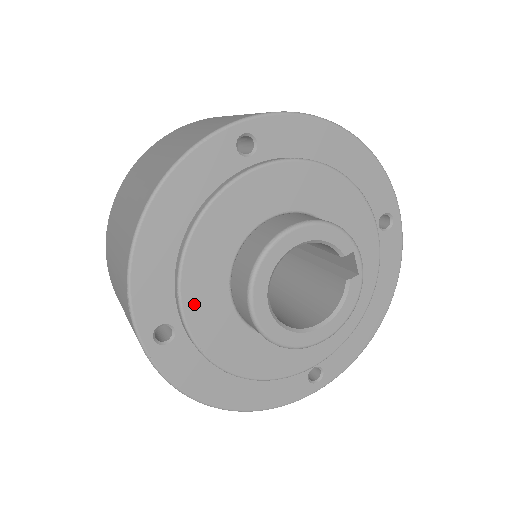
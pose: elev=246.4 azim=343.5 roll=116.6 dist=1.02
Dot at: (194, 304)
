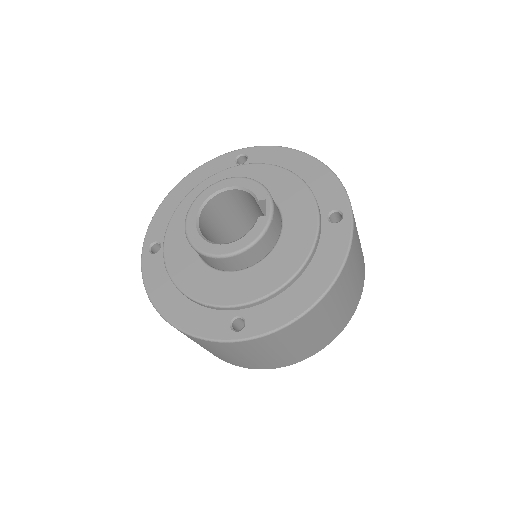
Dot at: (174, 229)
